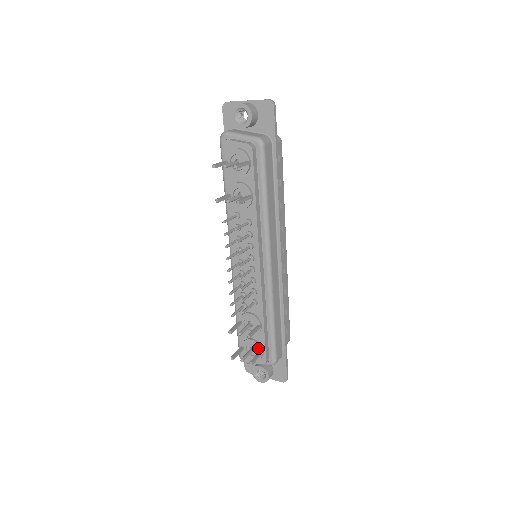
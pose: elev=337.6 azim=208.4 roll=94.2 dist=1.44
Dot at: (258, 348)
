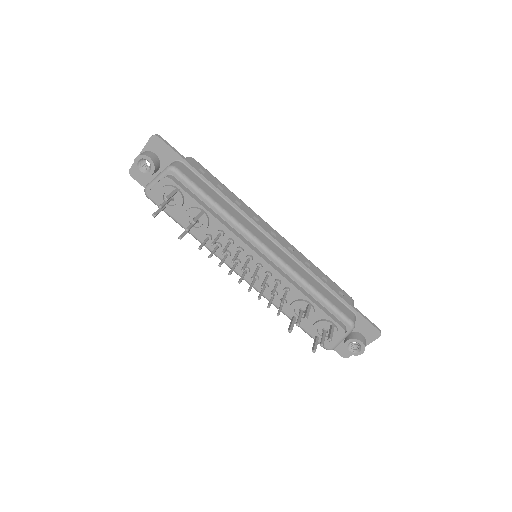
Dot at: (327, 325)
